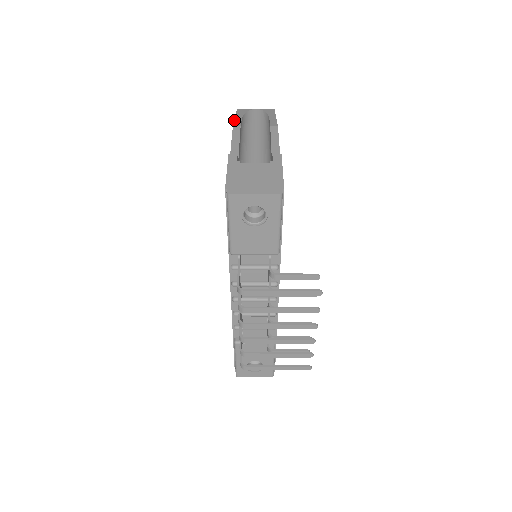
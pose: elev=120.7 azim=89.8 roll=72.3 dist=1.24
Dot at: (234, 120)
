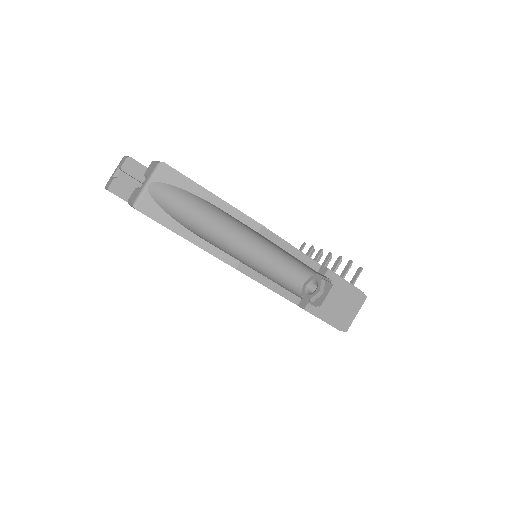
Dot at: occluded
